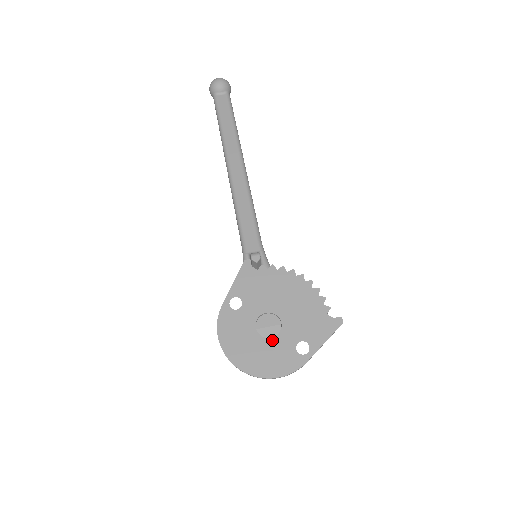
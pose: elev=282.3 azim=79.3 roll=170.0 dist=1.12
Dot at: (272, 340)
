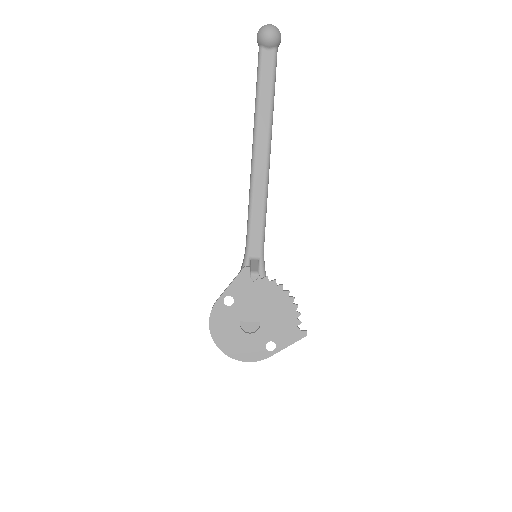
Dot at: (250, 335)
